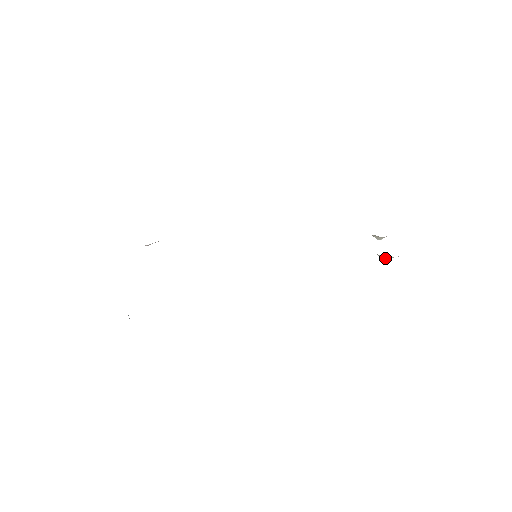
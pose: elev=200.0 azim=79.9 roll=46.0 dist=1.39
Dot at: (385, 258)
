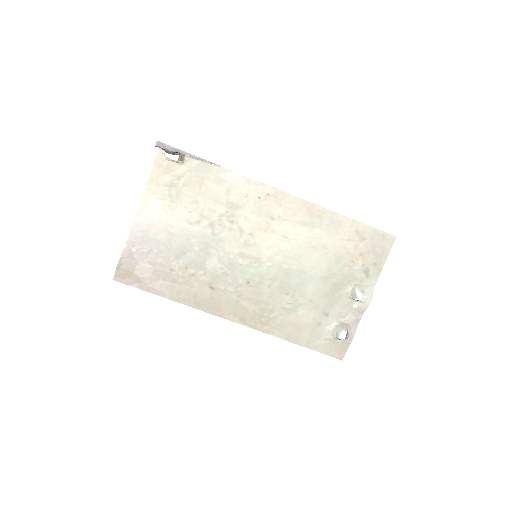
Dot at: (361, 290)
